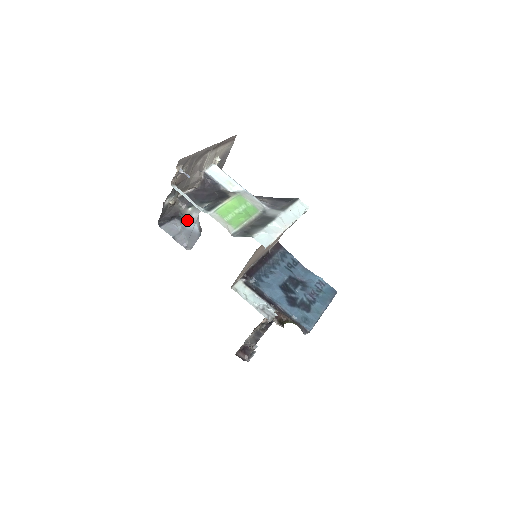
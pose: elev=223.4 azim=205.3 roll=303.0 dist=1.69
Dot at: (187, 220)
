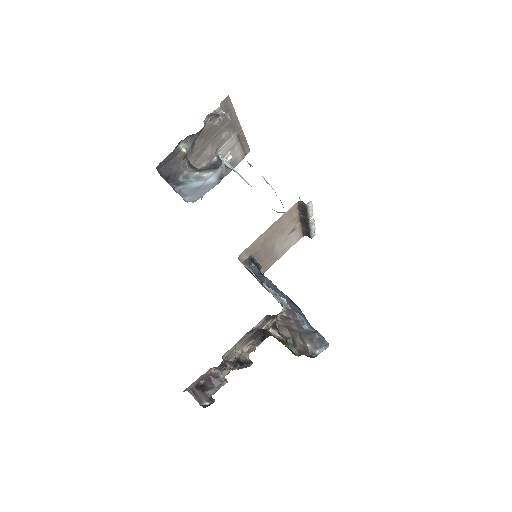
Dot at: (192, 181)
